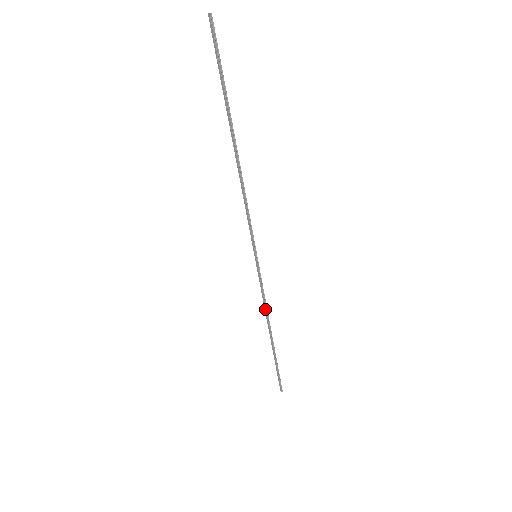
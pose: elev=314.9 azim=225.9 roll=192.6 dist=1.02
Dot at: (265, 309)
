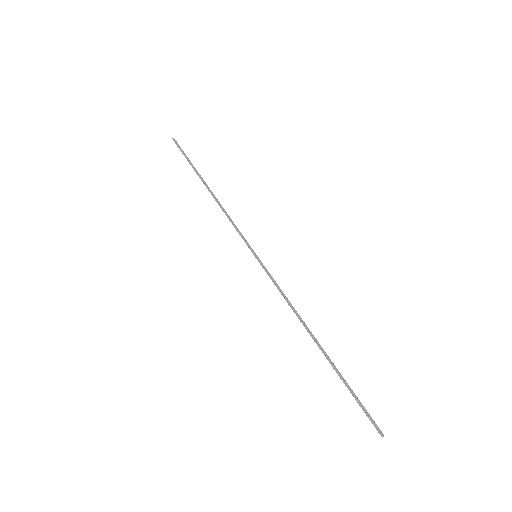
Dot at: (291, 307)
